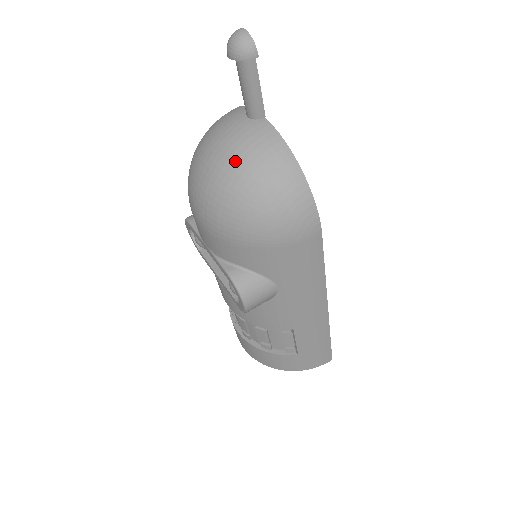
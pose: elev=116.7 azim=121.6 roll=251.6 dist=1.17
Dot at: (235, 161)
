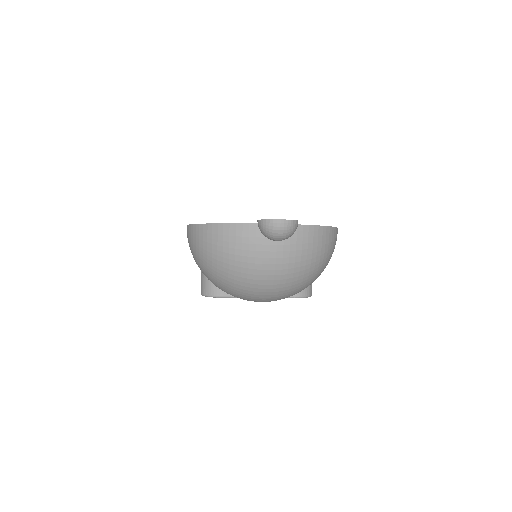
Dot at: (294, 268)
